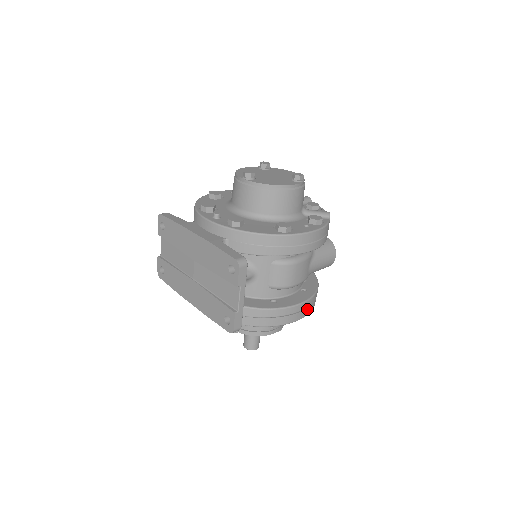
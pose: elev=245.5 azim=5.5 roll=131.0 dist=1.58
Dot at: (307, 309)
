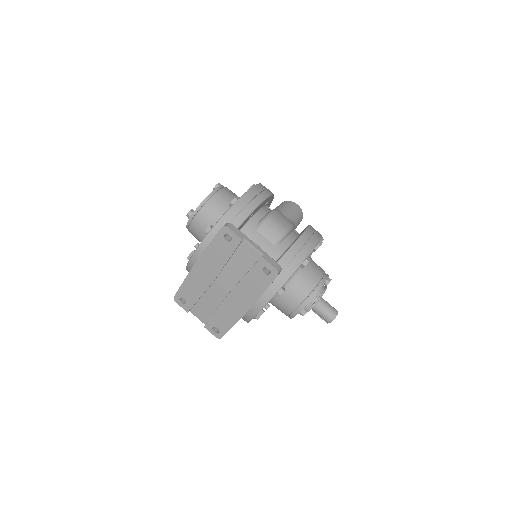
Dot at: (315, 234)
